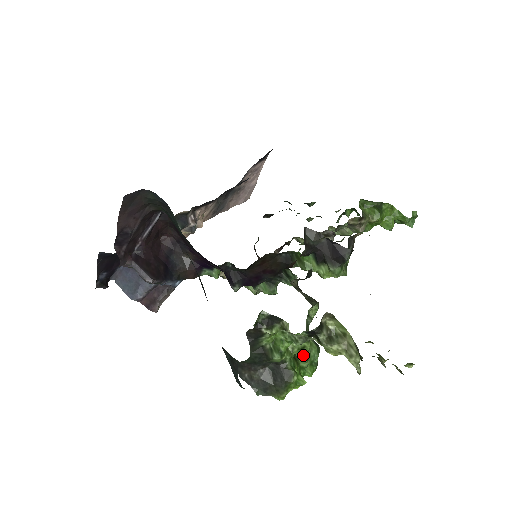
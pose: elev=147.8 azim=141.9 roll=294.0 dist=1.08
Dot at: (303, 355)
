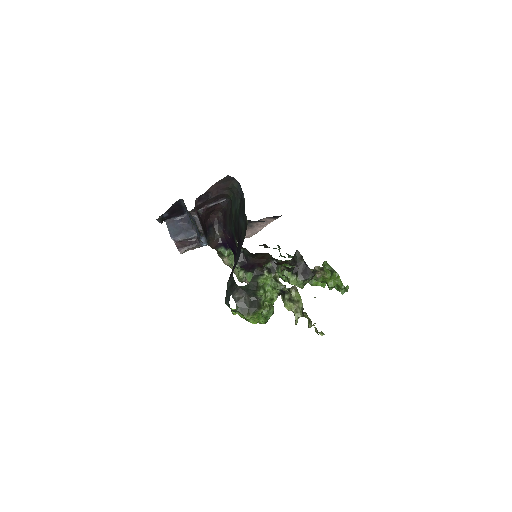
Dot at: (267, 307)
